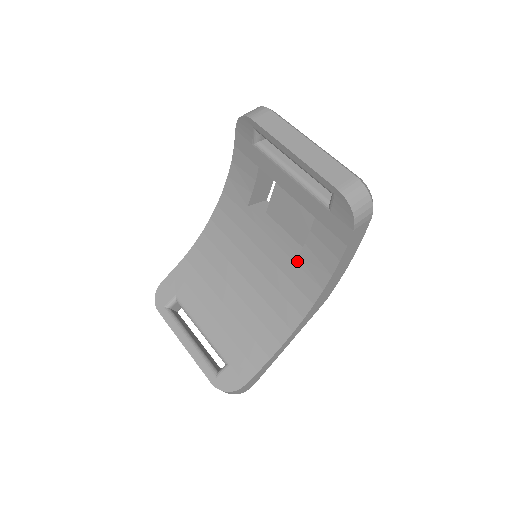
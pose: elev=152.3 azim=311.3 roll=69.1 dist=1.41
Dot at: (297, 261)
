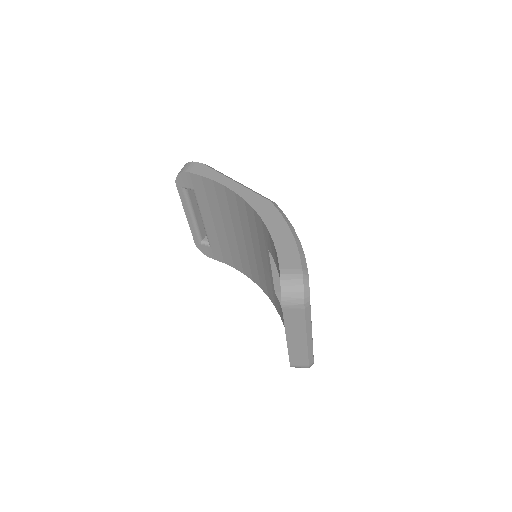
Dot at: (273, 291)
